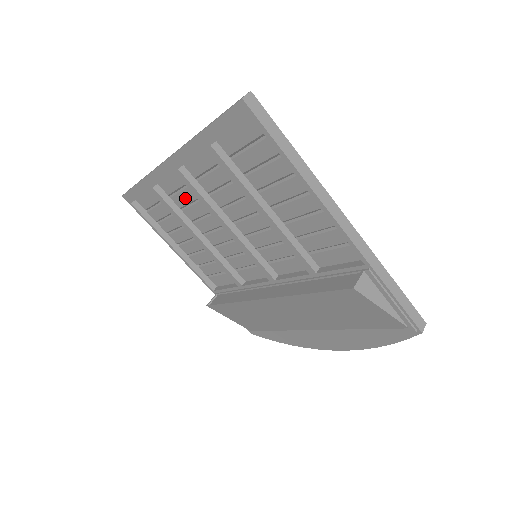
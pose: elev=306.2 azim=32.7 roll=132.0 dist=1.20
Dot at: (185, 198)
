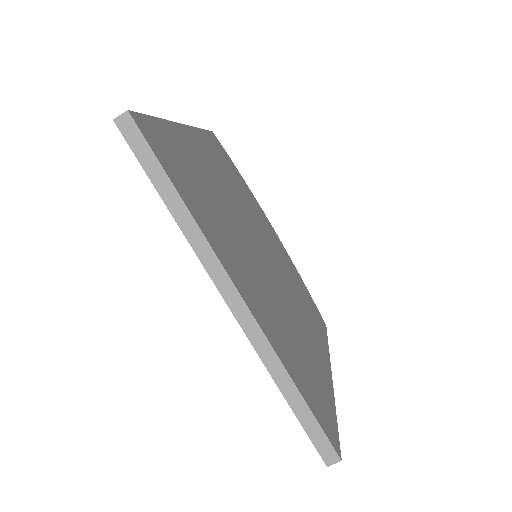
Dot at: occluded
